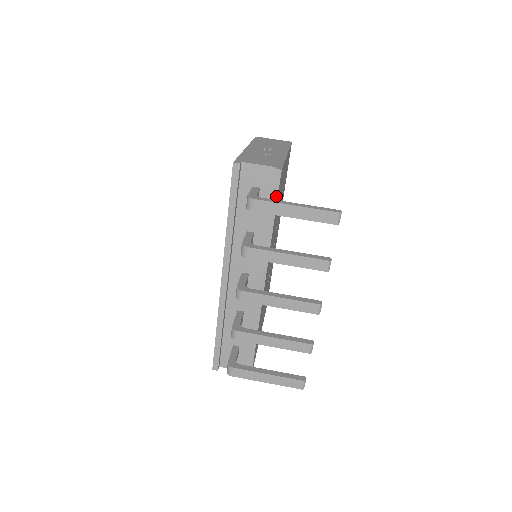
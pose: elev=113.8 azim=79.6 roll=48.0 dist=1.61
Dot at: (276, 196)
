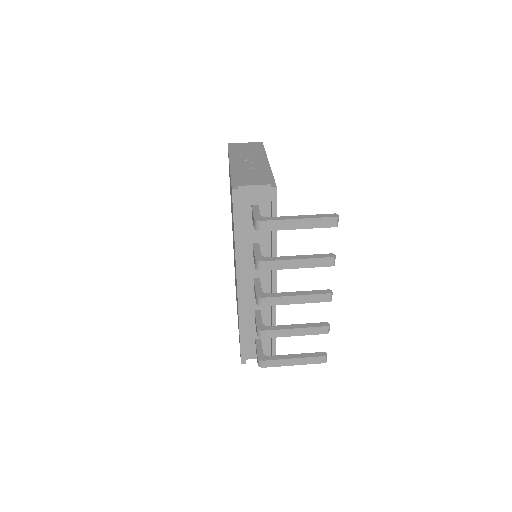
Dot at: (275, 210)
